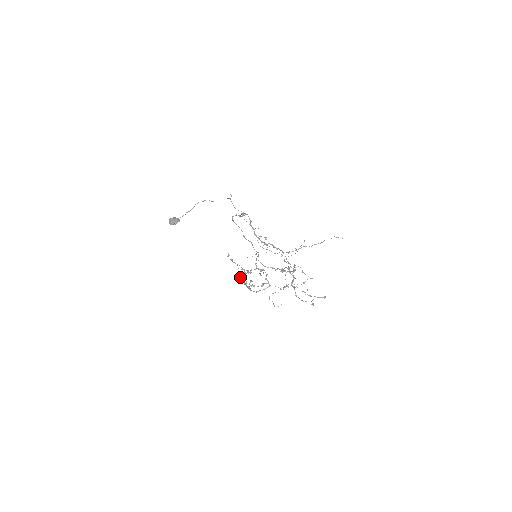
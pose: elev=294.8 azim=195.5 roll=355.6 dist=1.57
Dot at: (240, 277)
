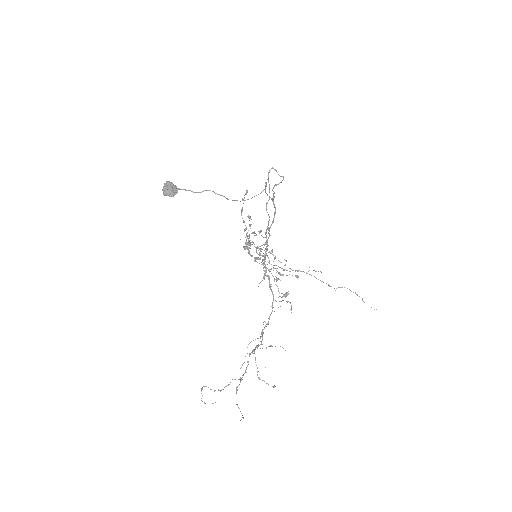
Dot at: (248, 215)
